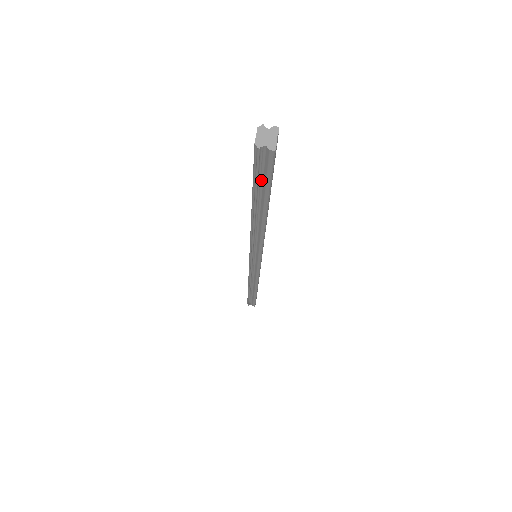
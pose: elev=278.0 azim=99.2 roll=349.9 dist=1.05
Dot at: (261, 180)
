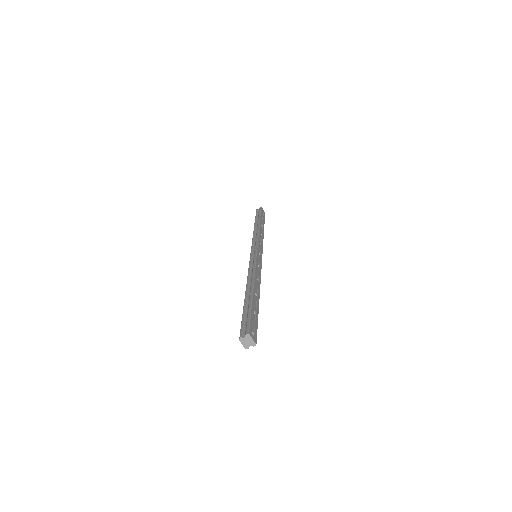
Dot at: occluded
